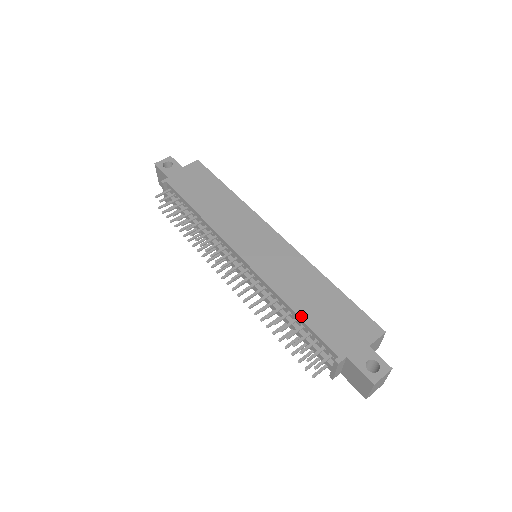
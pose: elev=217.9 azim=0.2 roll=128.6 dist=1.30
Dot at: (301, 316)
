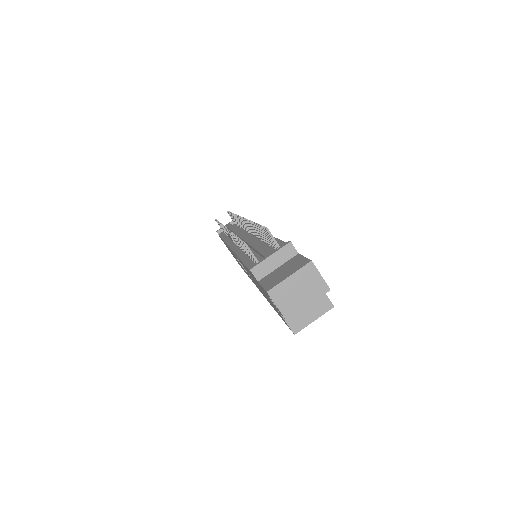
Dot at: occluded
